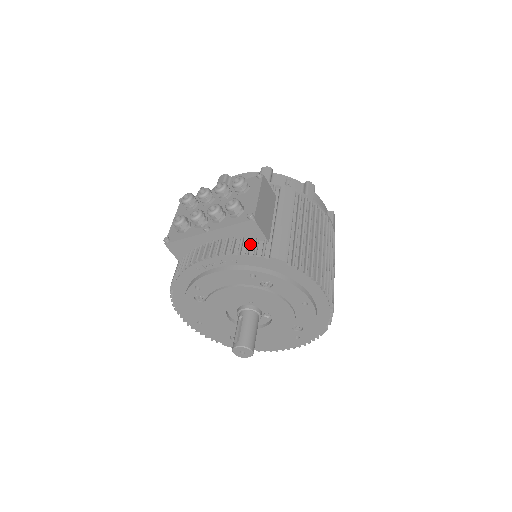
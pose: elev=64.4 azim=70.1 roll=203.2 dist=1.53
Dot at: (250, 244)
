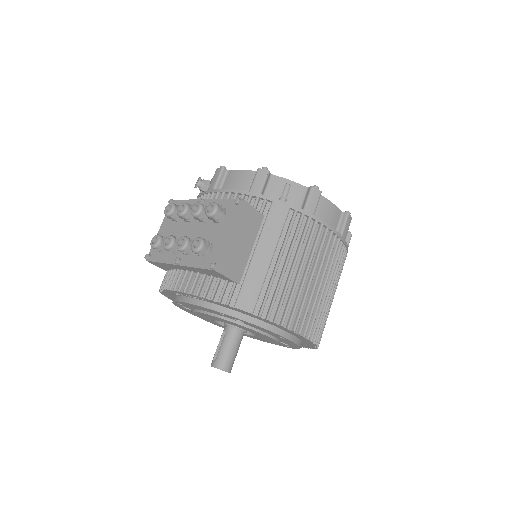
Dot at: (218, 286)
